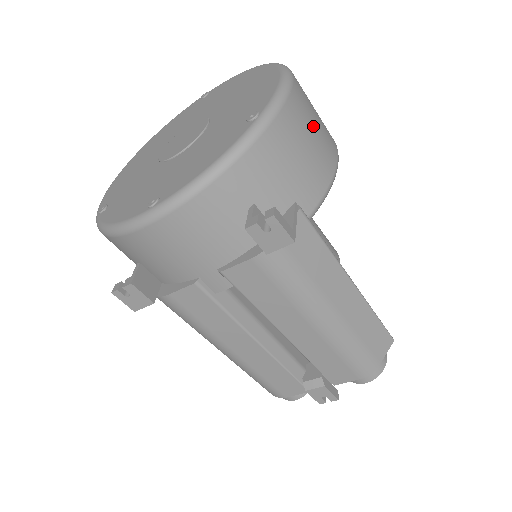
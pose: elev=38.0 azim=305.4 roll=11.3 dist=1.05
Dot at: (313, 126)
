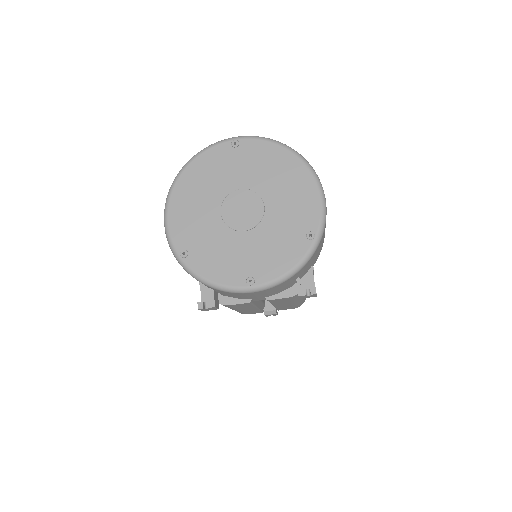
Dot at: occluded
